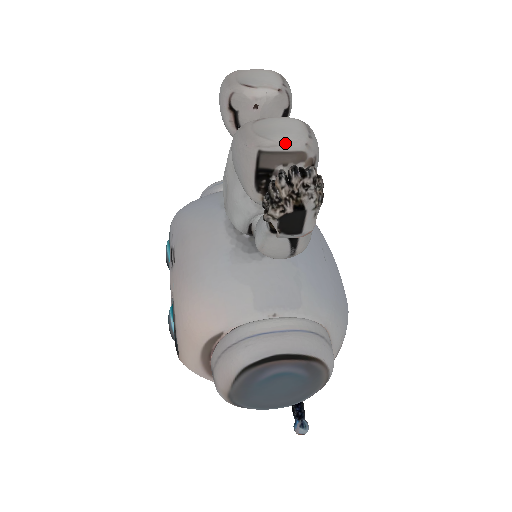
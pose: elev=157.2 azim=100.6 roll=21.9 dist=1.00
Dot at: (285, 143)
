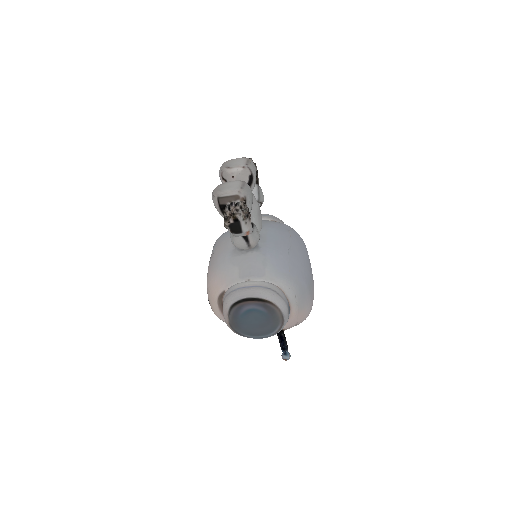
Dot at: (229, 192)
